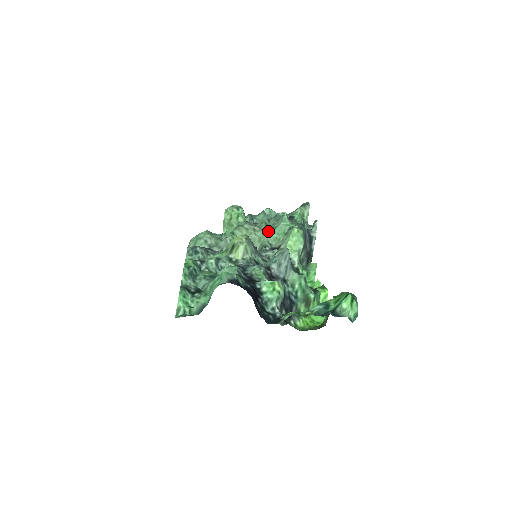
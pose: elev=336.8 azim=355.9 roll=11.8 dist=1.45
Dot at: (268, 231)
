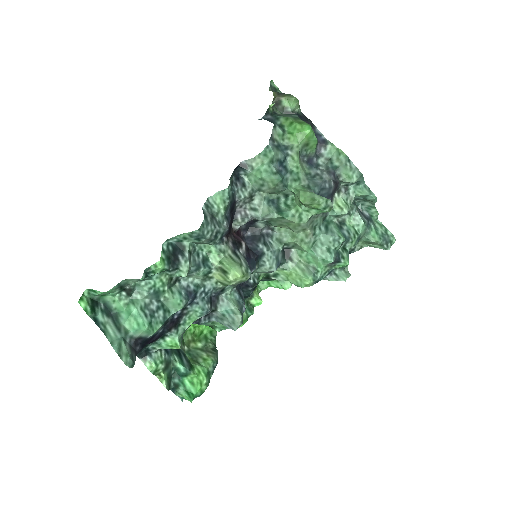
Dot at: (308, 244)
